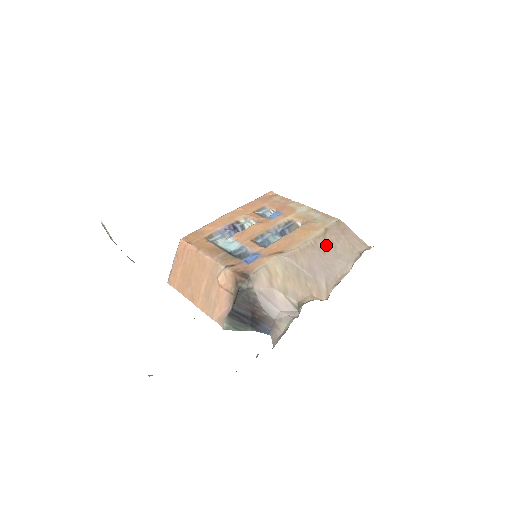
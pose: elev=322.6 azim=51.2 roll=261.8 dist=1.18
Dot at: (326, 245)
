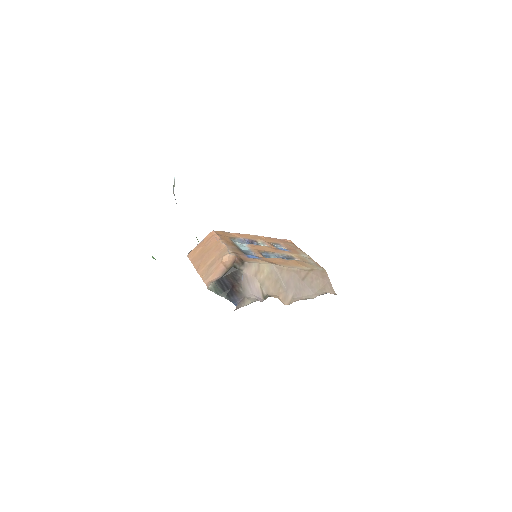
Dot at: (307, 277)
